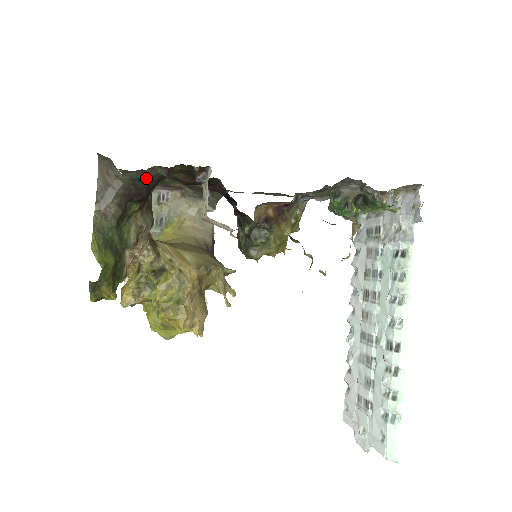
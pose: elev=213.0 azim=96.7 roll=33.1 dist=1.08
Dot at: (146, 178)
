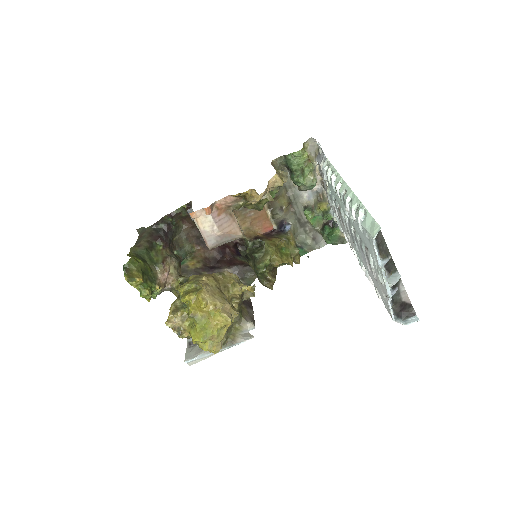
Dot at: (160, 224)
